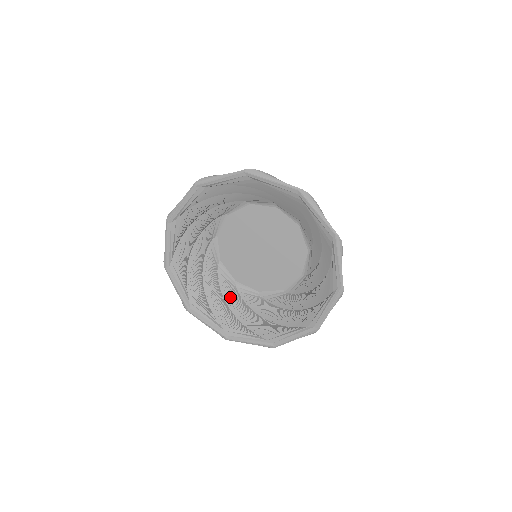
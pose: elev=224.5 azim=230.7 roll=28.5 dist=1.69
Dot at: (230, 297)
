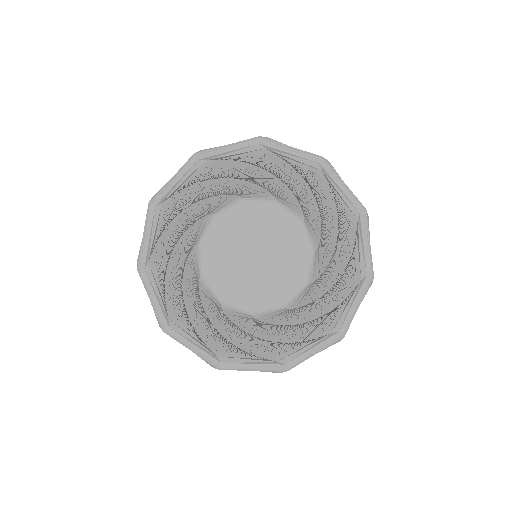
Dot at: (190, 287)
